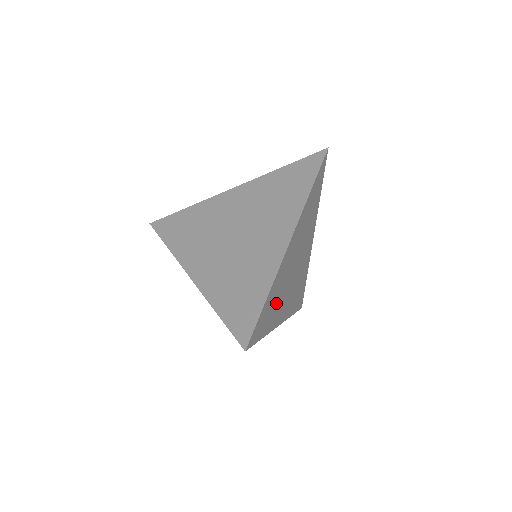
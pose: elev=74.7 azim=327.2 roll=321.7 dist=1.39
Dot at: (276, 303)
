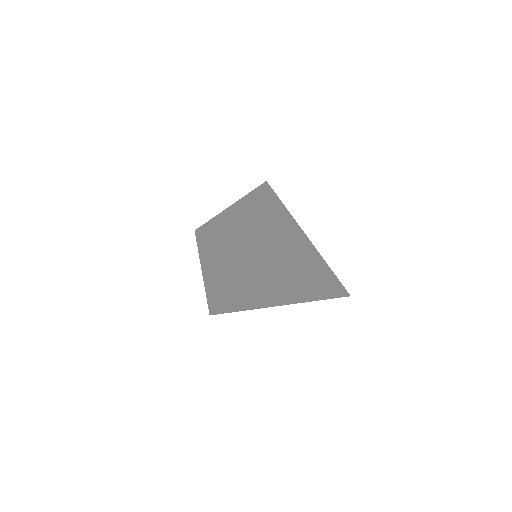
Dot at: (246, 236)
